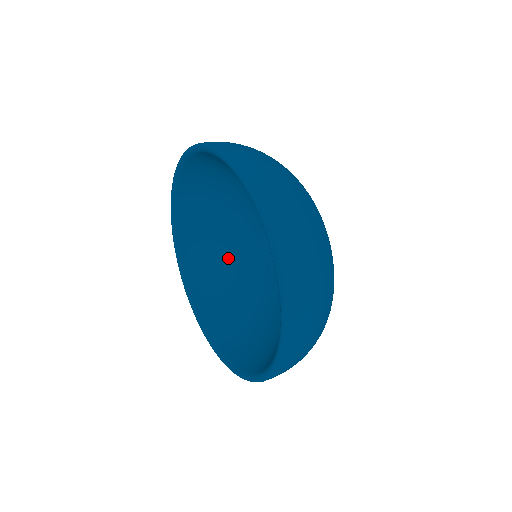
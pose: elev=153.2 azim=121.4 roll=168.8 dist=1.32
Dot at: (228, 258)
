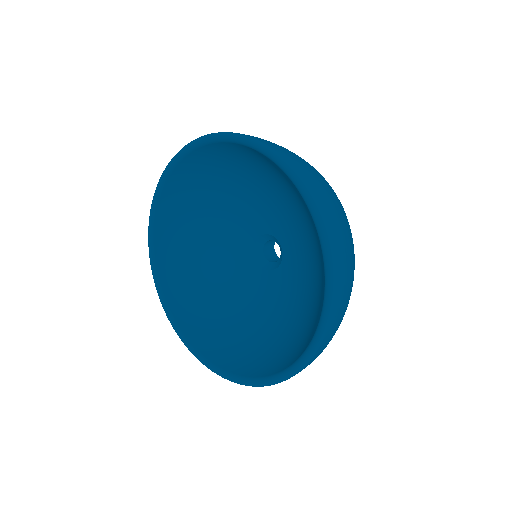
Dot at: (244, 315)
